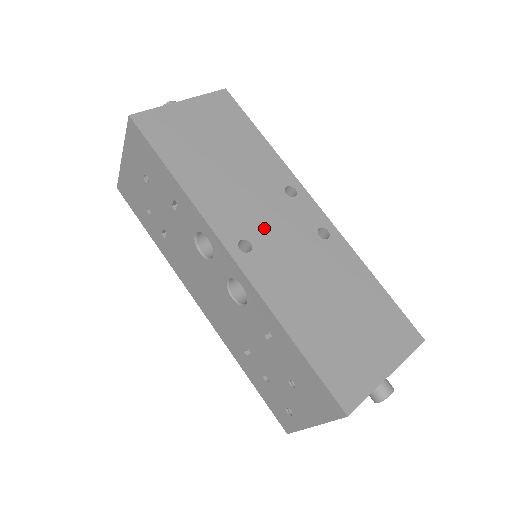
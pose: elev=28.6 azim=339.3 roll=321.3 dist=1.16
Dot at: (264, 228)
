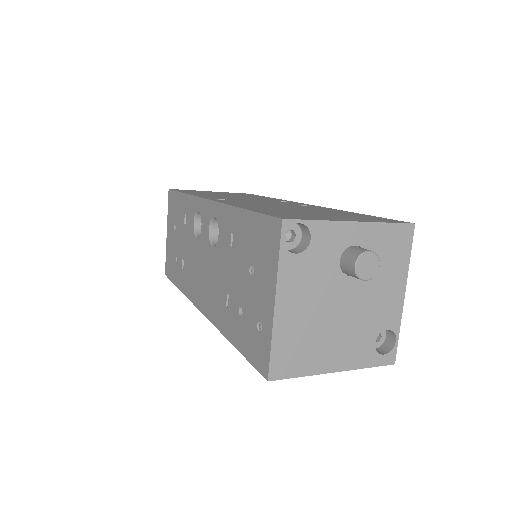
Dot at: occluded
